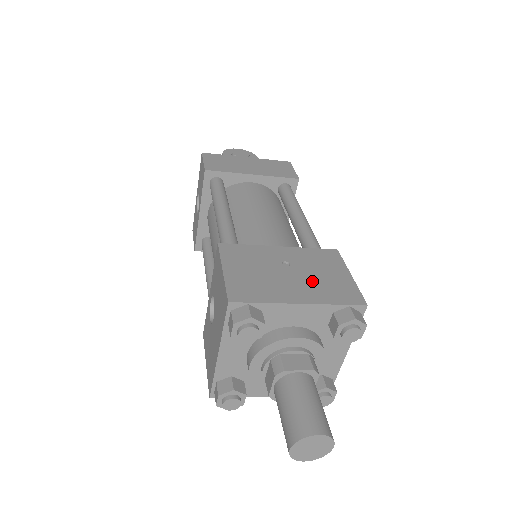
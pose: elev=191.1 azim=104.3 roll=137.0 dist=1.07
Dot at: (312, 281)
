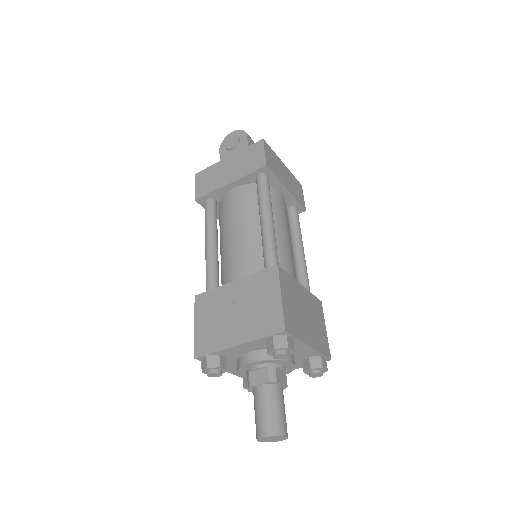
Dot at: (250, 316)
